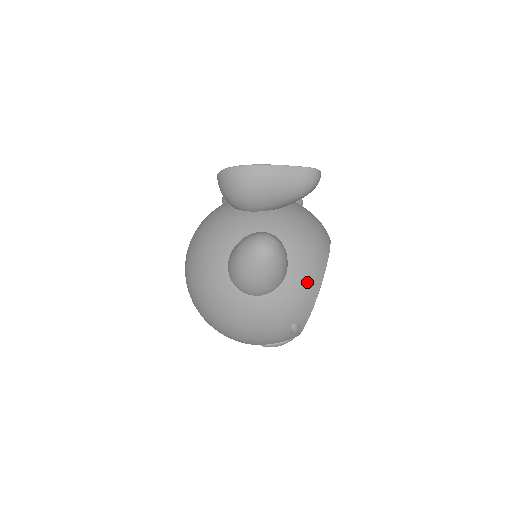
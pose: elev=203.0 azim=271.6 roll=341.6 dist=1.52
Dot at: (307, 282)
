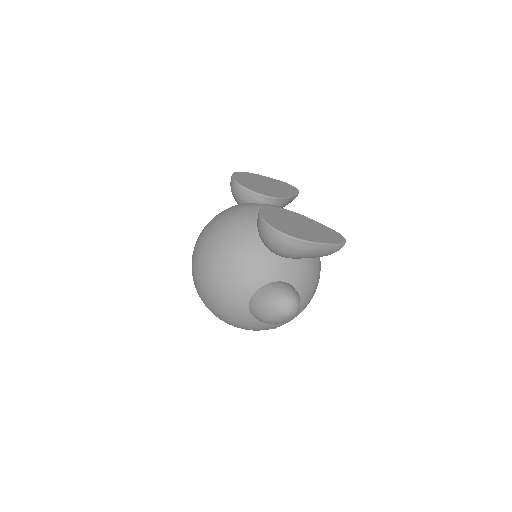
Dot at: (300, 311)
